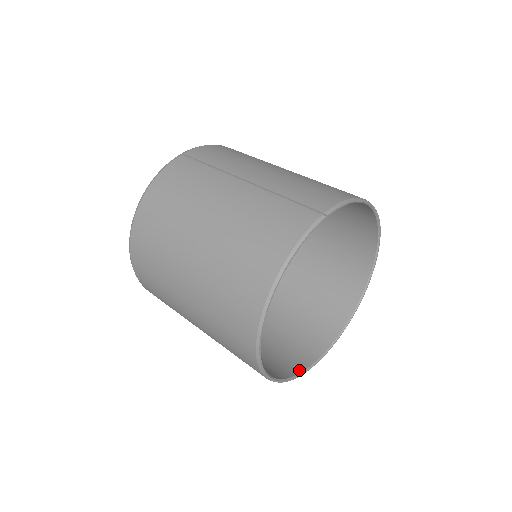
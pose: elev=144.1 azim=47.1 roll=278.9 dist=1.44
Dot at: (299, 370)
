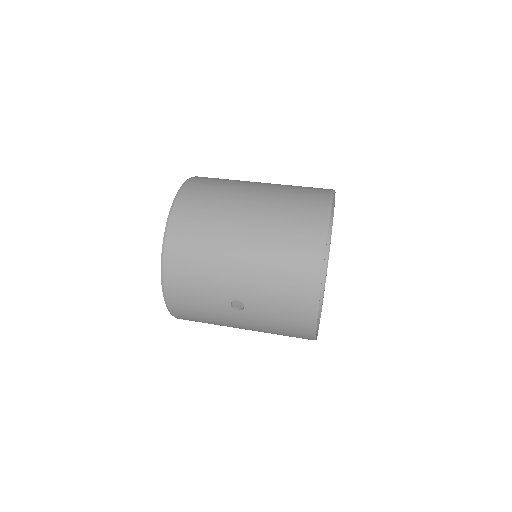
Dot at: occluded
